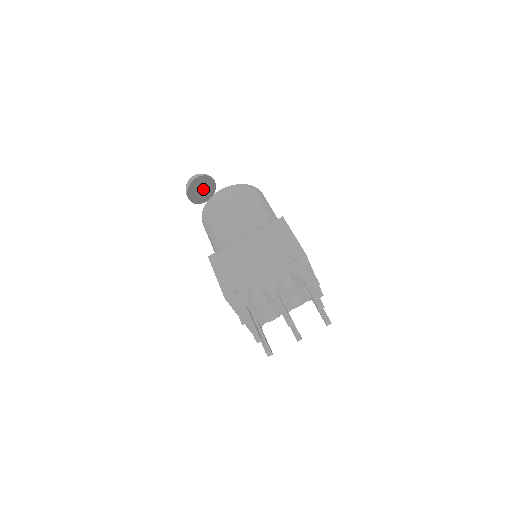
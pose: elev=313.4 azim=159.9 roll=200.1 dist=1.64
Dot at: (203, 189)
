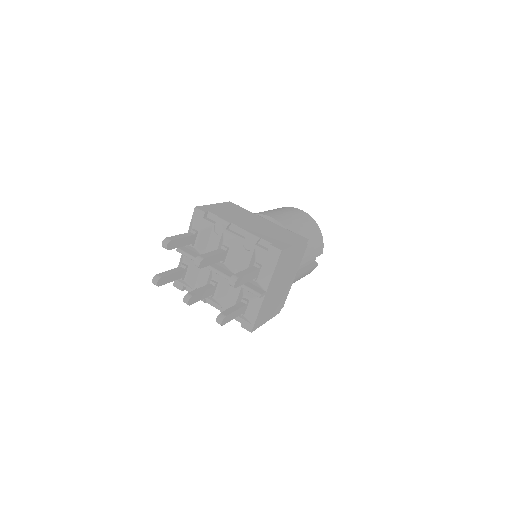
Dot at: occluded
